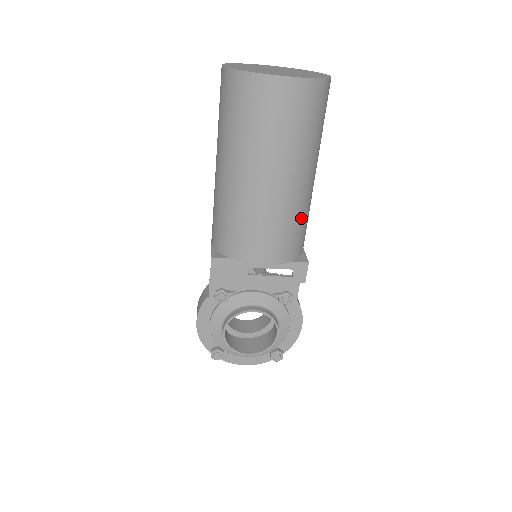
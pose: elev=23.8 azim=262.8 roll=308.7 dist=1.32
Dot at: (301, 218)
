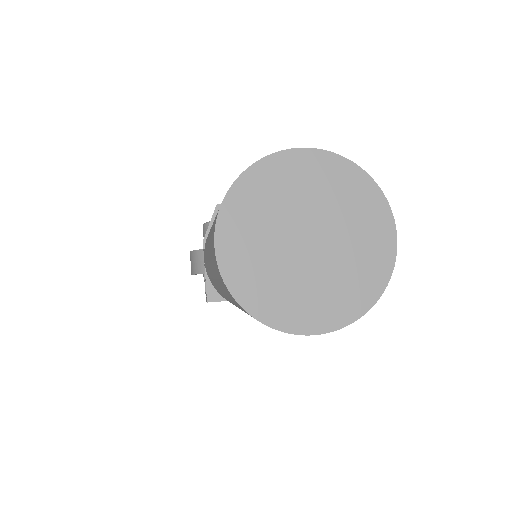
Dot at: occluded
